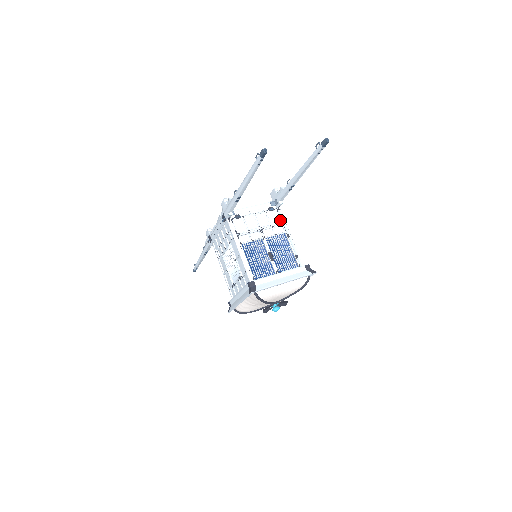
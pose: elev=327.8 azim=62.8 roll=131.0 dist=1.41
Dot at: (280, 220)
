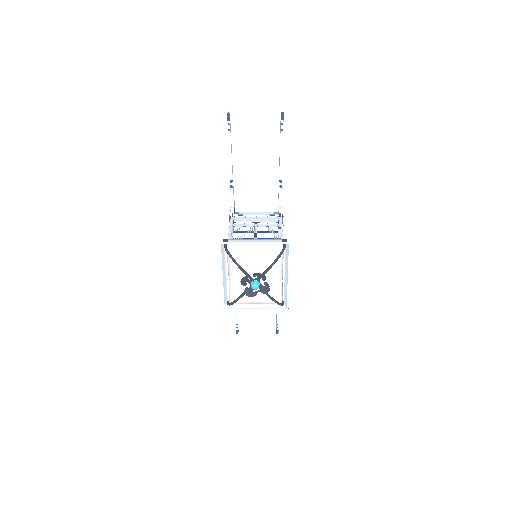
Dot at: (277, 221)
